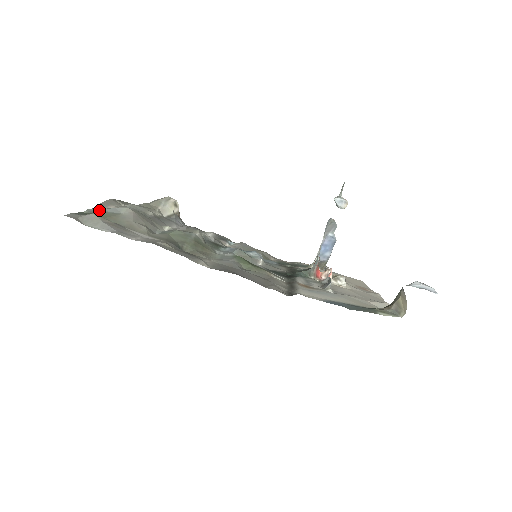
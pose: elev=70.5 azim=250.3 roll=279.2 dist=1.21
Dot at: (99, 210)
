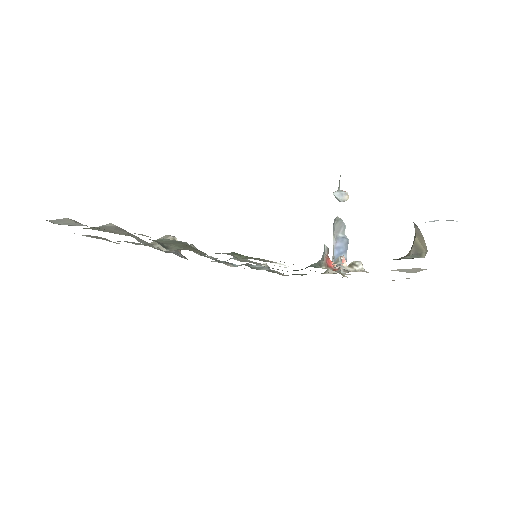
Dot at: occluded
